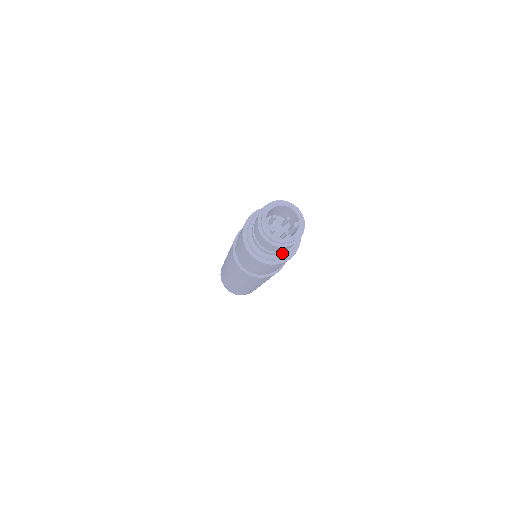
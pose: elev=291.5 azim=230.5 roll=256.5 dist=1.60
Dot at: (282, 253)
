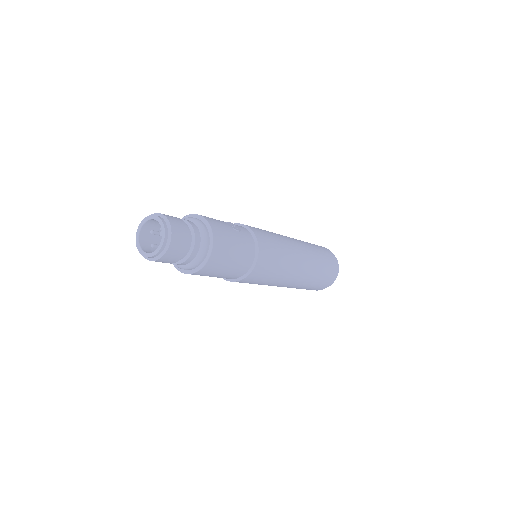
Dot at: (193, 260)
